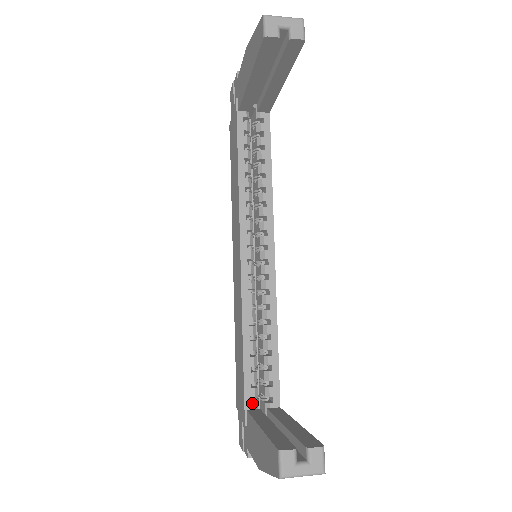
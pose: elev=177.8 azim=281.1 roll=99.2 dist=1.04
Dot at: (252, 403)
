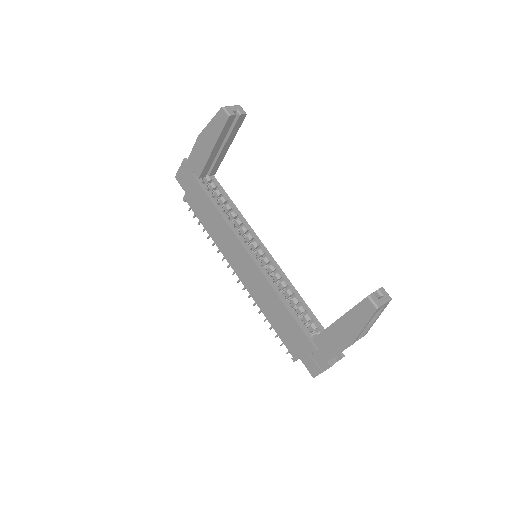
Dot at: (310, 337)
